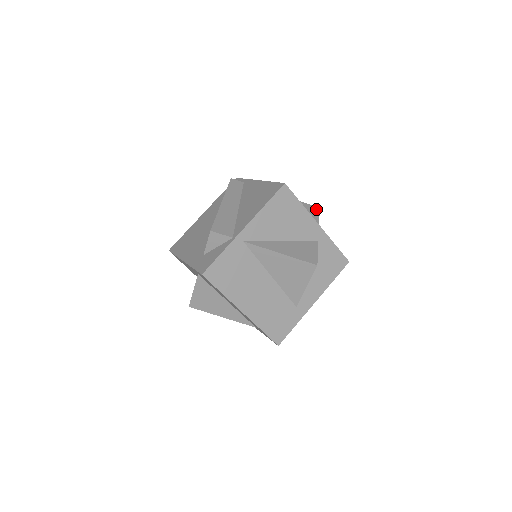
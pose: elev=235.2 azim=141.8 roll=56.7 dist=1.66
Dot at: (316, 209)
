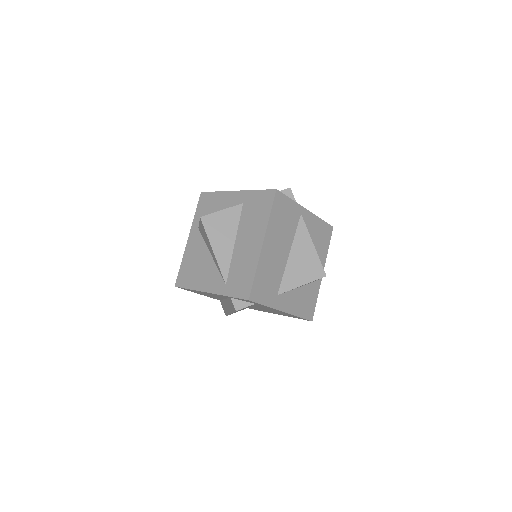
Dot at: occluded
